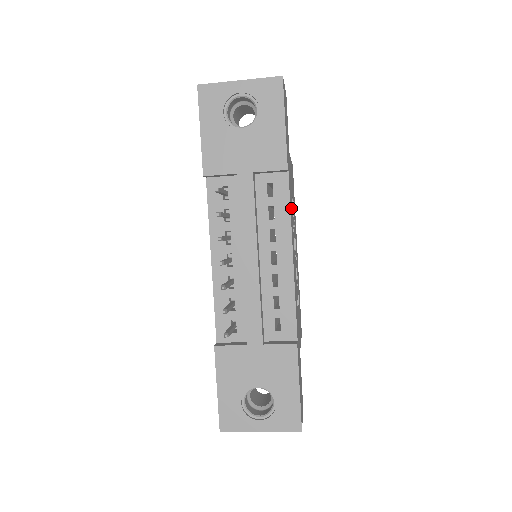
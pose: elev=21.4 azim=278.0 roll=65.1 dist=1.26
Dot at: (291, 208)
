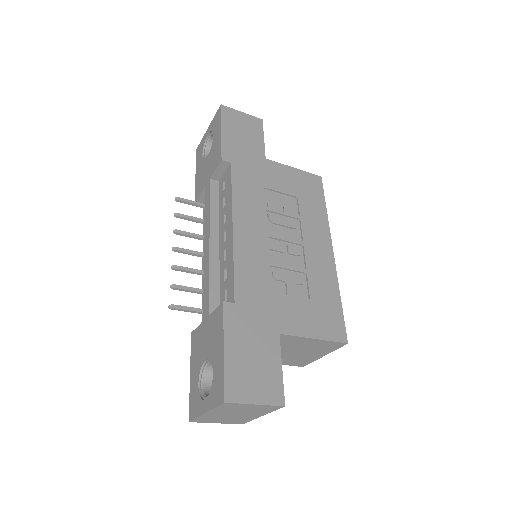
Dot at: (250, 193)
